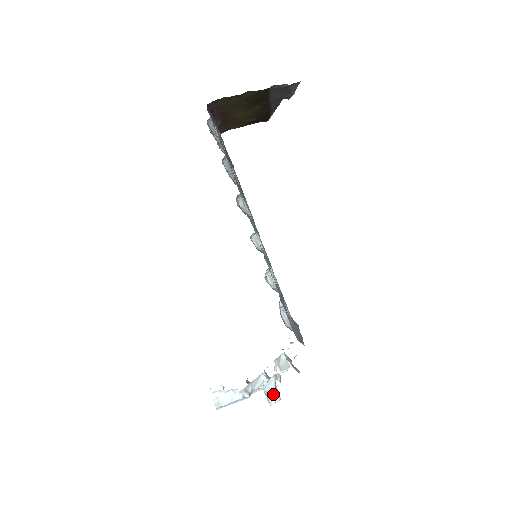
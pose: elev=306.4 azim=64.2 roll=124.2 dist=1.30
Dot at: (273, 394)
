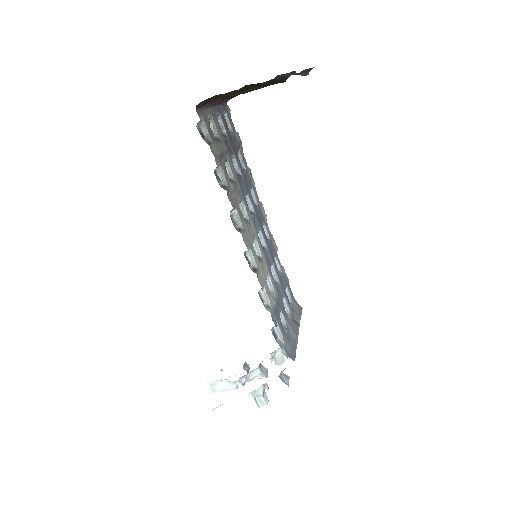
Dot at: (261, 400)
